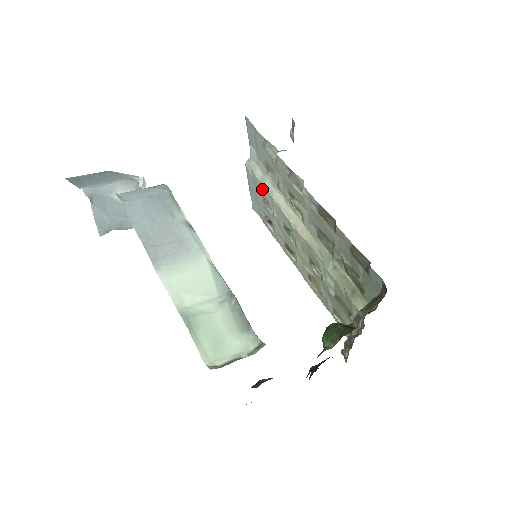
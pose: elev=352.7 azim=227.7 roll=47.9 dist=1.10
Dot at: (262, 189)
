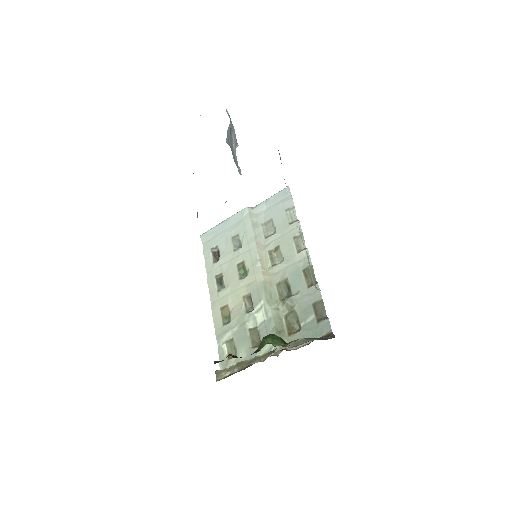
Dot at: (246, 230)
